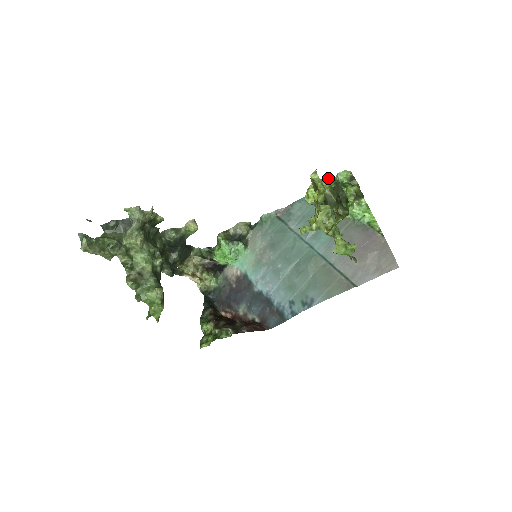
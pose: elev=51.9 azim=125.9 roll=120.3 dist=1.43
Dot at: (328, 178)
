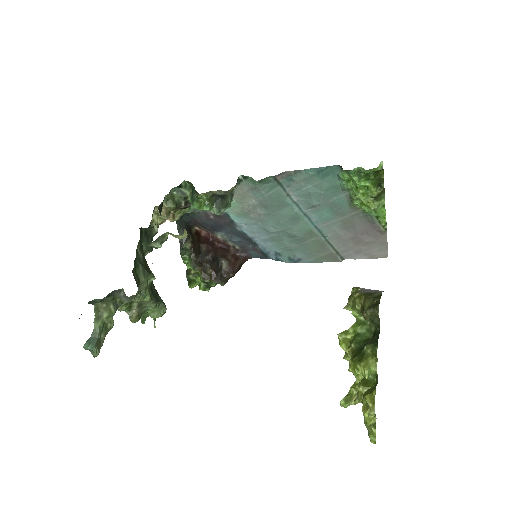
Dot at: (375, 354)
